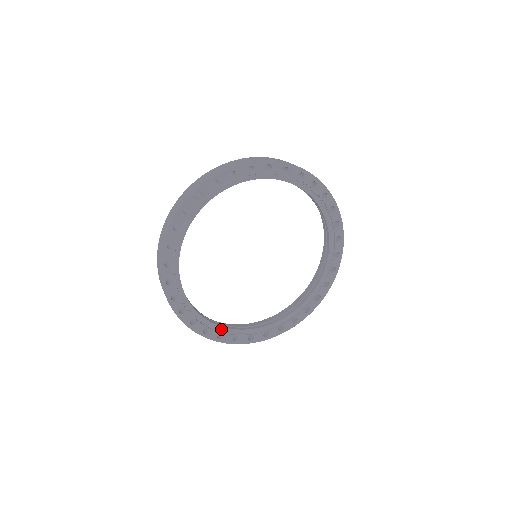
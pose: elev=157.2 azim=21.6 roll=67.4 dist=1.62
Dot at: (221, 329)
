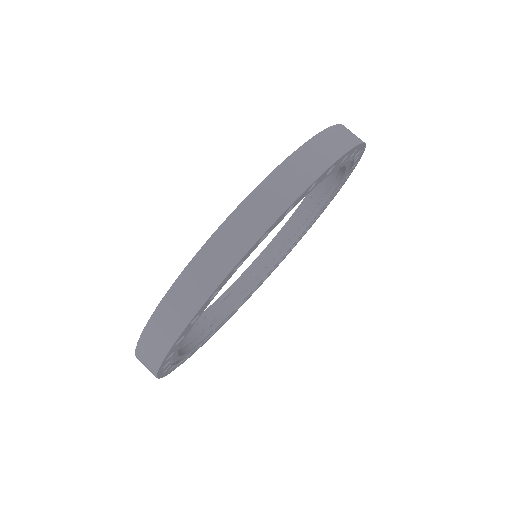
Dot at: (183, 356)
